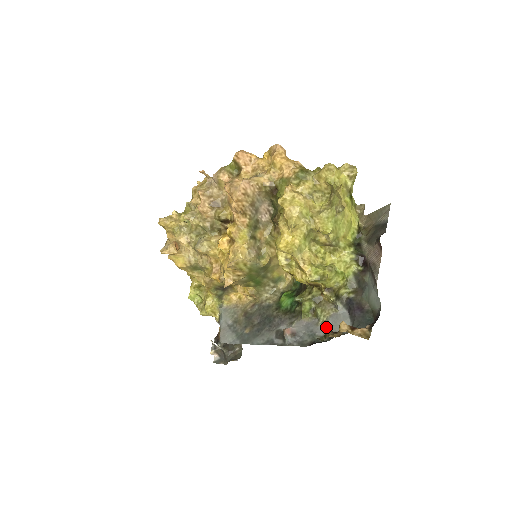
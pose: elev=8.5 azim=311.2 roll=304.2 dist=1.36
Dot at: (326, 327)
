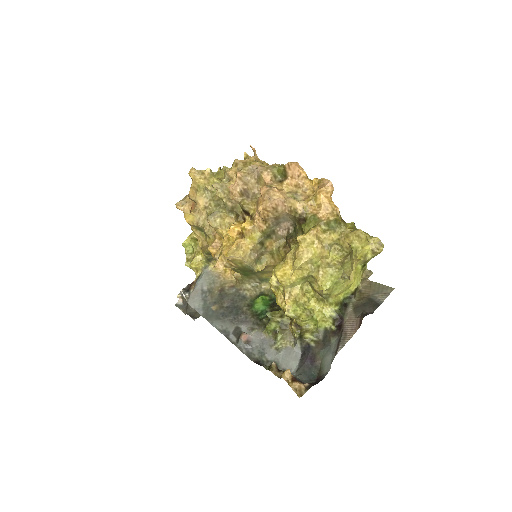
Dot at: (277, 355)
